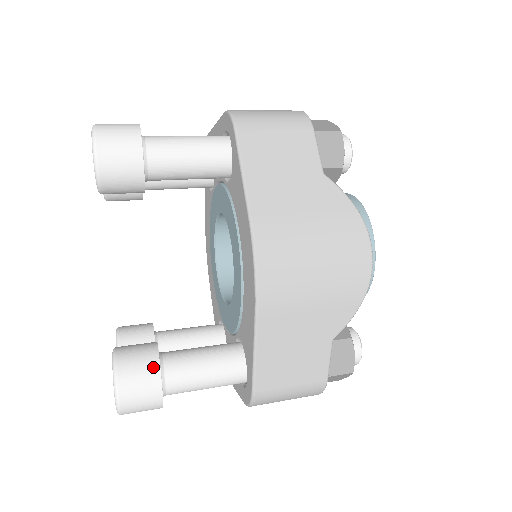
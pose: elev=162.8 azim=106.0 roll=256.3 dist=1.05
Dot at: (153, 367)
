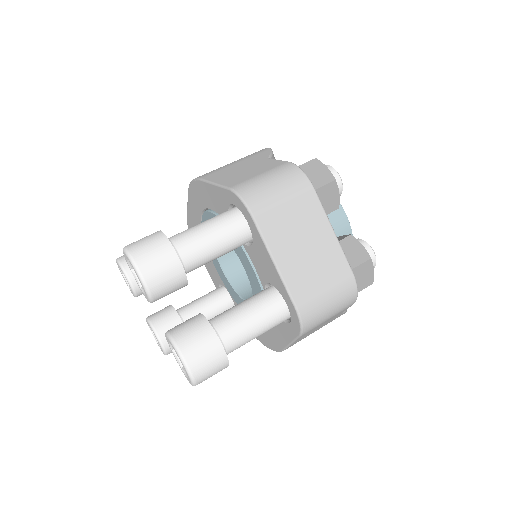
Dot at: occluded
